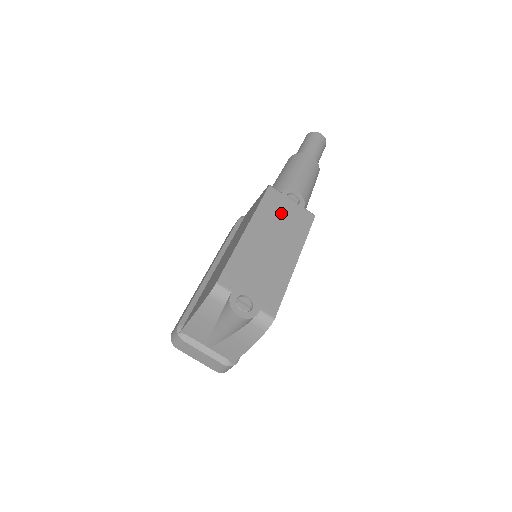
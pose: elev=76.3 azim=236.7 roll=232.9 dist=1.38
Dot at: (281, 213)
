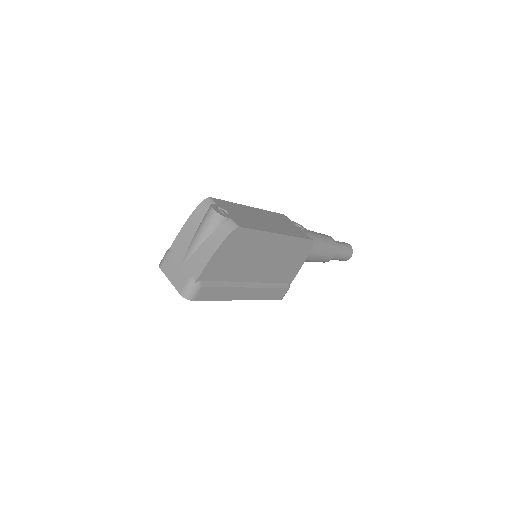
Dot at: (284, 222)
